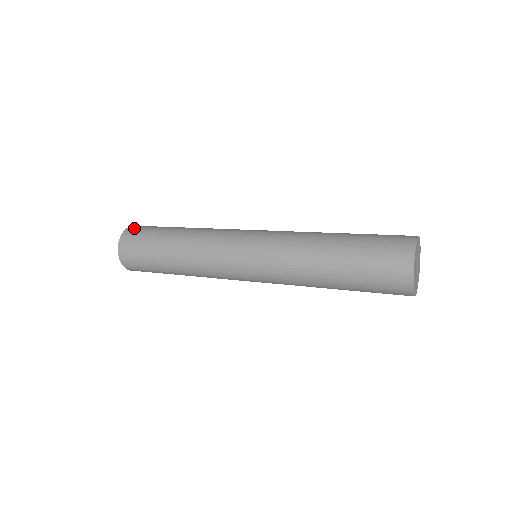
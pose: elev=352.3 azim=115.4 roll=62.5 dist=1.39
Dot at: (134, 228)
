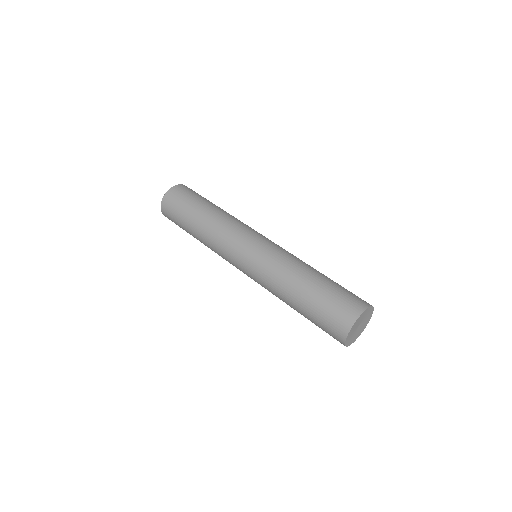
Dot at: (170, 197)
